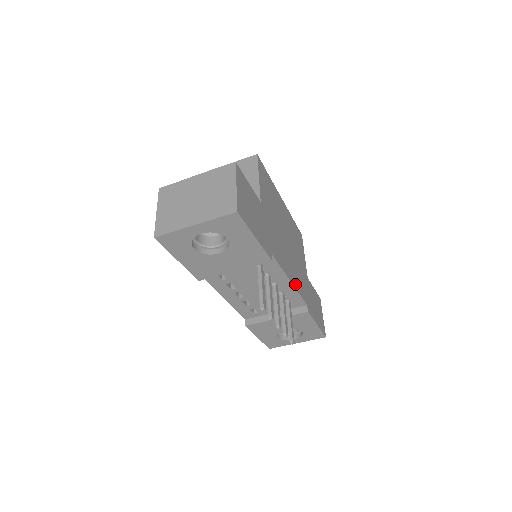
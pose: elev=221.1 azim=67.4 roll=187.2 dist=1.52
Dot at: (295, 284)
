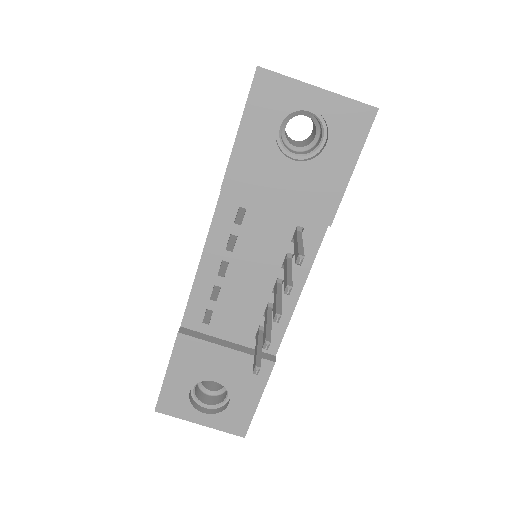
Dot at: occluded
